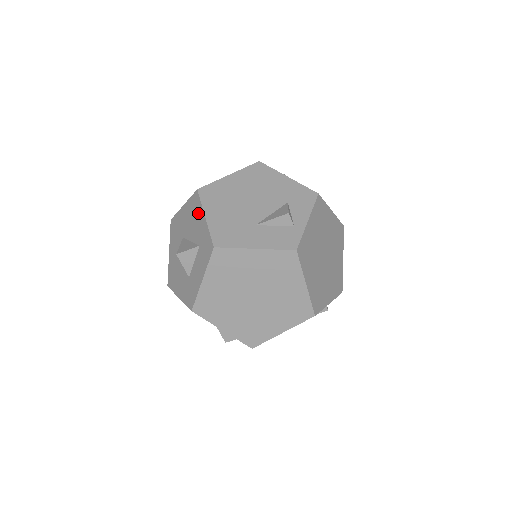
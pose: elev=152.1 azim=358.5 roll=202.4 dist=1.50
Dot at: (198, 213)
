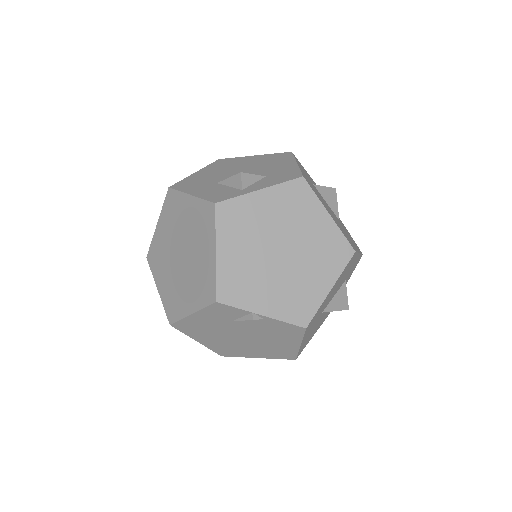
Dot at: occluded
